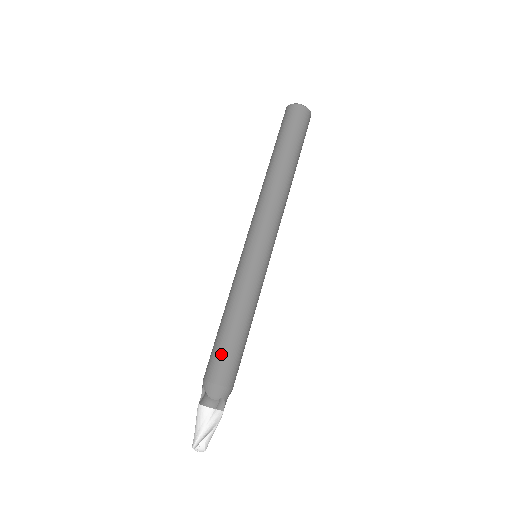
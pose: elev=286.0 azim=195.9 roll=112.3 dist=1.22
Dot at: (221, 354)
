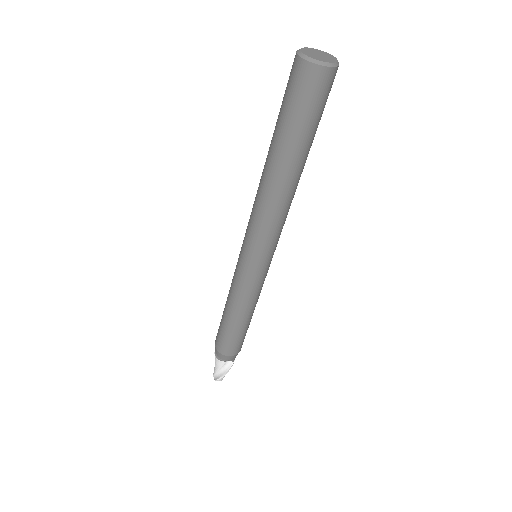
Dot at: (224, 337)
